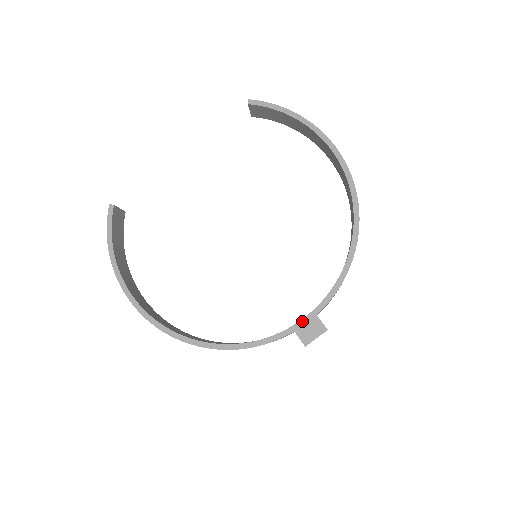
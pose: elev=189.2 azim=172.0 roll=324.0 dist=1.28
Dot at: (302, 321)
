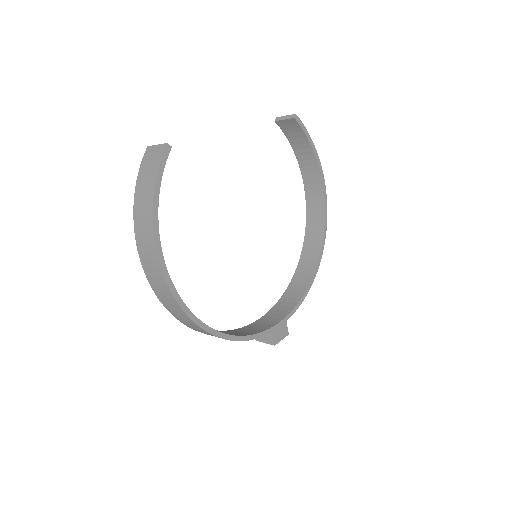
Dot at: (278, 324)
